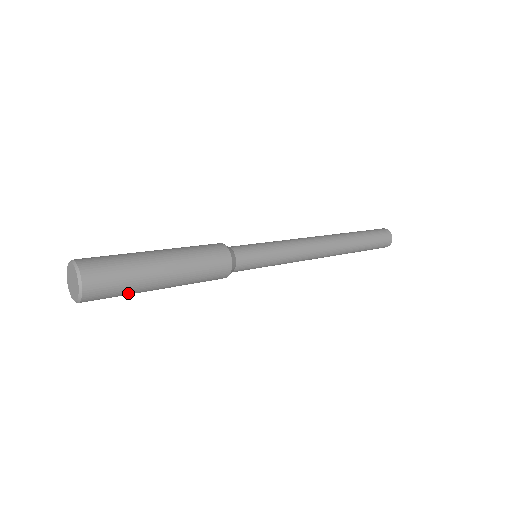
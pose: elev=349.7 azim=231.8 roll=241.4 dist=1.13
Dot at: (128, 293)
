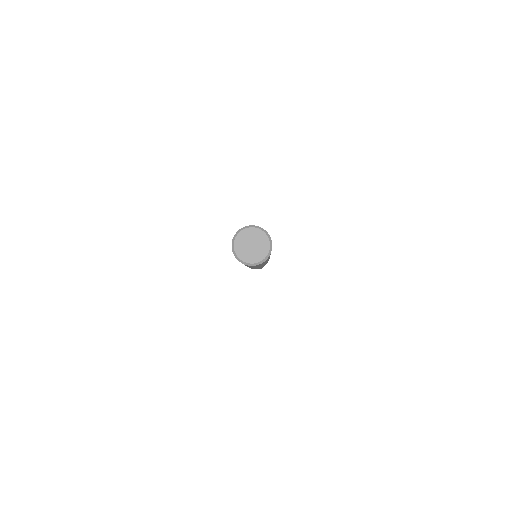
Dot at: occluded
